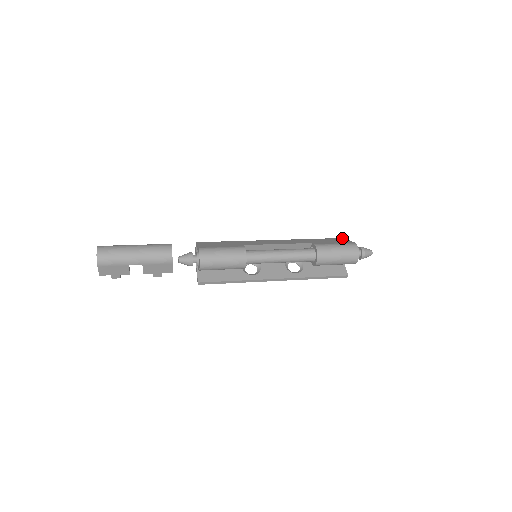
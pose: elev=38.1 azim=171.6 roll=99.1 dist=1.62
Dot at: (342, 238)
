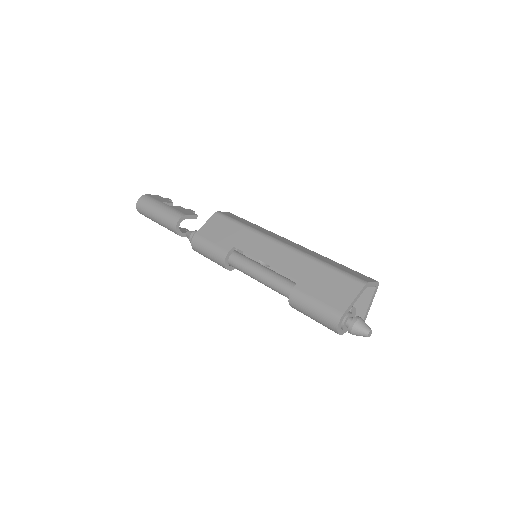
Dot at: (358, 285)
